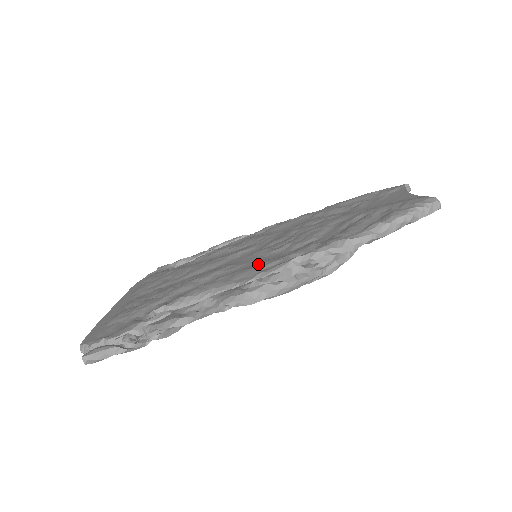
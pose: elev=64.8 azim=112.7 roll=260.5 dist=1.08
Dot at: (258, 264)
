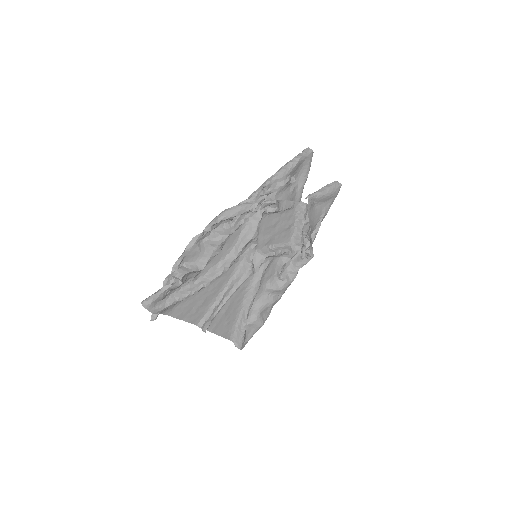
Dot at: (236, 235)
